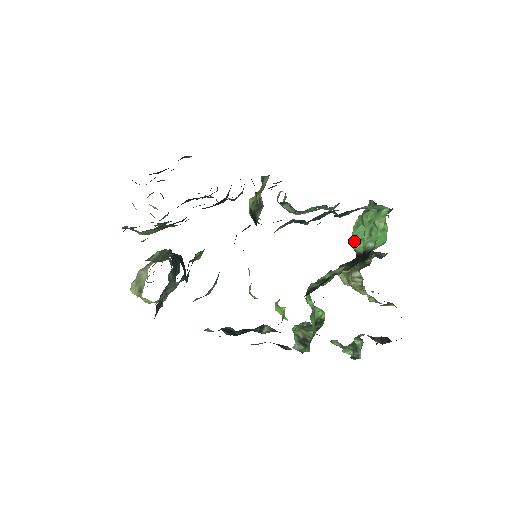
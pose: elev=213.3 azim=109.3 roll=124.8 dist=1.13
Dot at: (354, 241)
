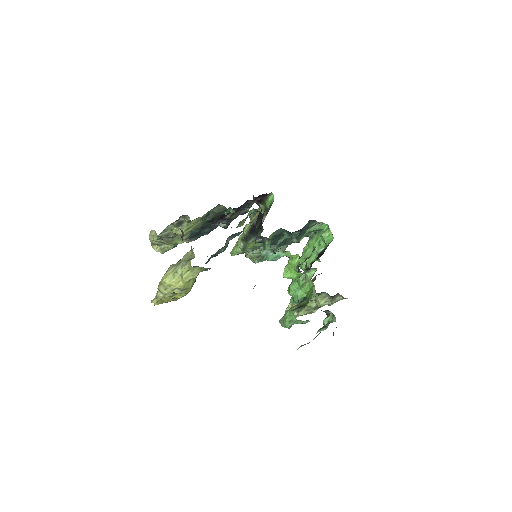
Dot at: occluded
